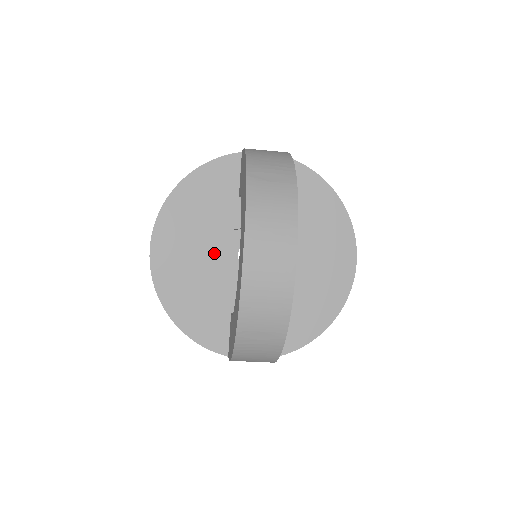
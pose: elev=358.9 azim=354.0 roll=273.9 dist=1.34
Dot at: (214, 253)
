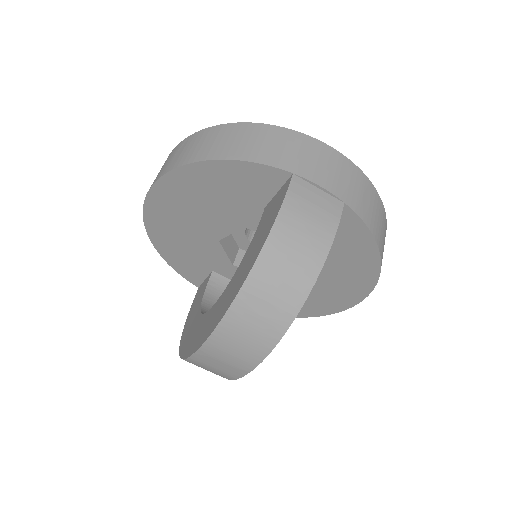
Dot at: (214, 232)
